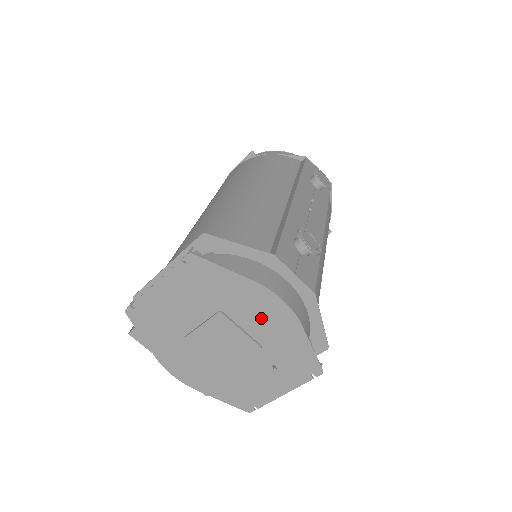
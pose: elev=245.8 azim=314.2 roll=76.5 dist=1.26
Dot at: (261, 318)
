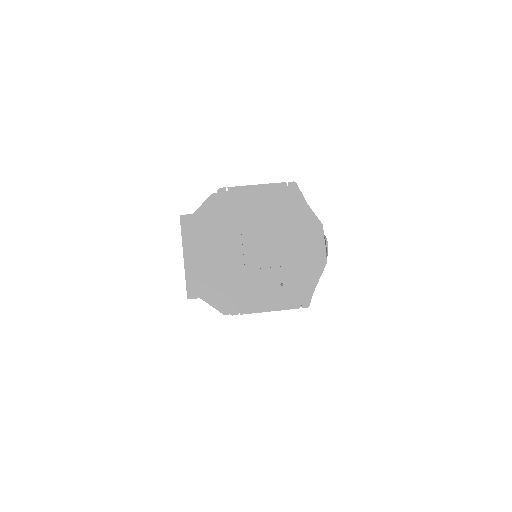
Dot at: (301, 245)
